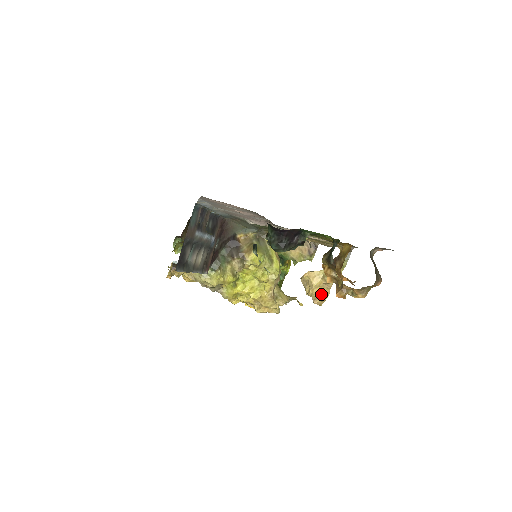
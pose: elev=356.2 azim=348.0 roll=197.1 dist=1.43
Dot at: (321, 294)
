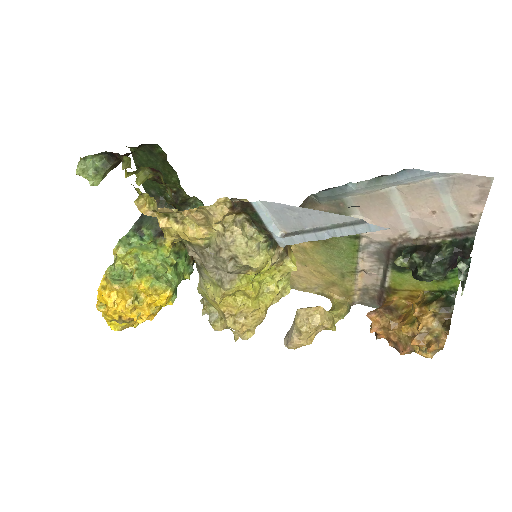
Dot at: (310, 336)
